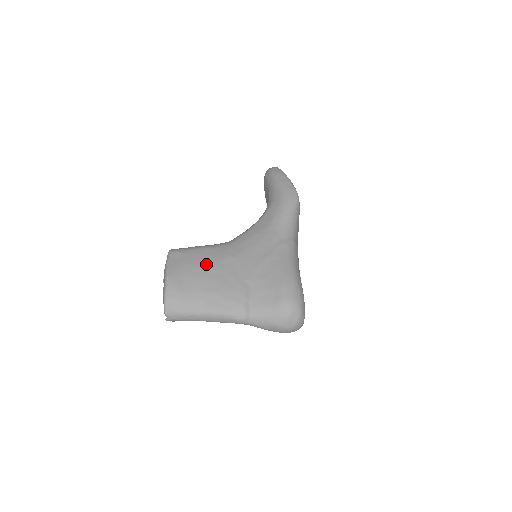
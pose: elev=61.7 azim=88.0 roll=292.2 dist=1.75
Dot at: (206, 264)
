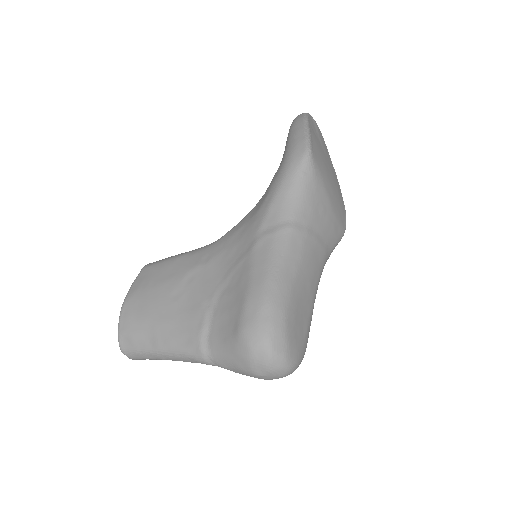
Dot at: (168, 281)
